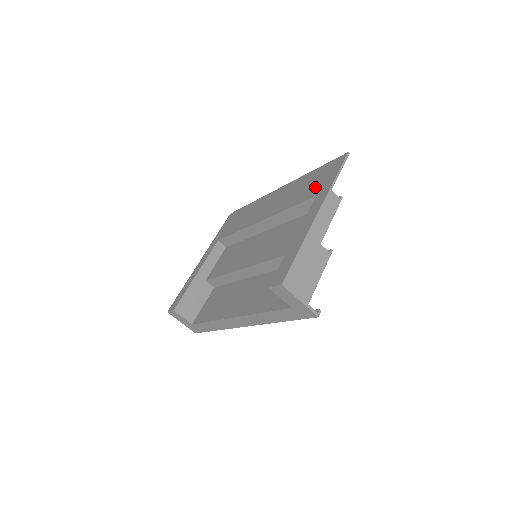
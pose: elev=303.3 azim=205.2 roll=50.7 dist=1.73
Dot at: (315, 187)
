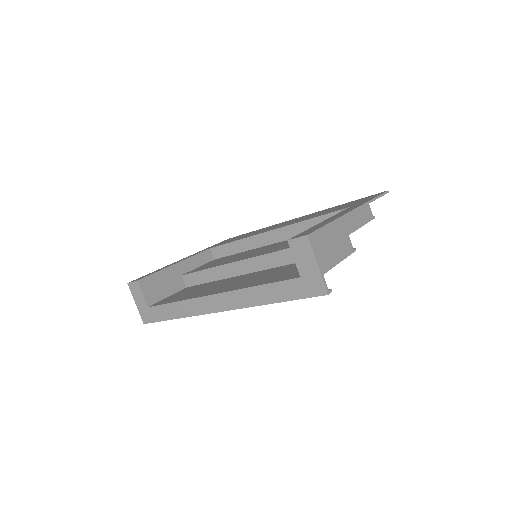
Dot at: occluded
